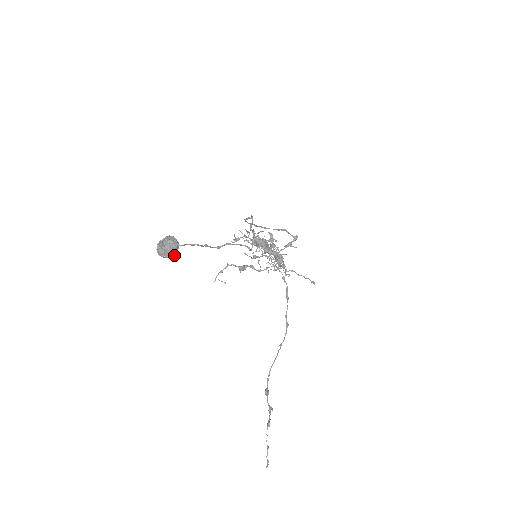
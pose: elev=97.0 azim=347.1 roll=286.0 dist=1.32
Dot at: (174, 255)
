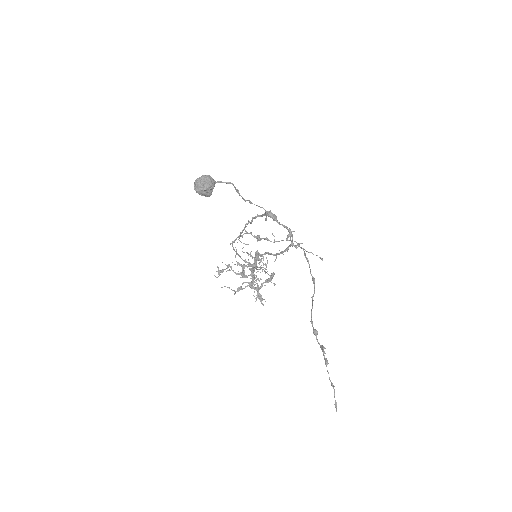
Dot at: (210, 194)
